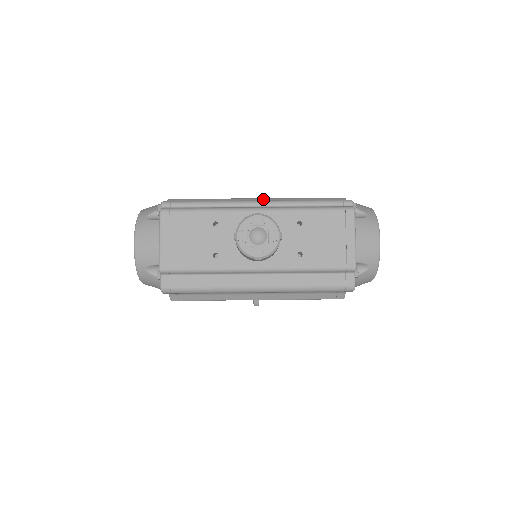
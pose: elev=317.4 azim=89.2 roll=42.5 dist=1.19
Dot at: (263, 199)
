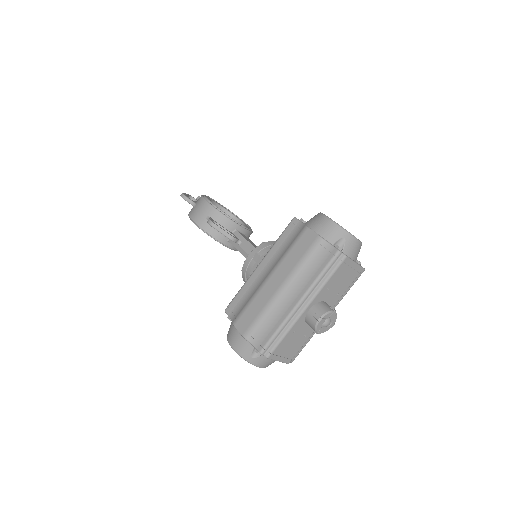
Dot at: (287, 287)
